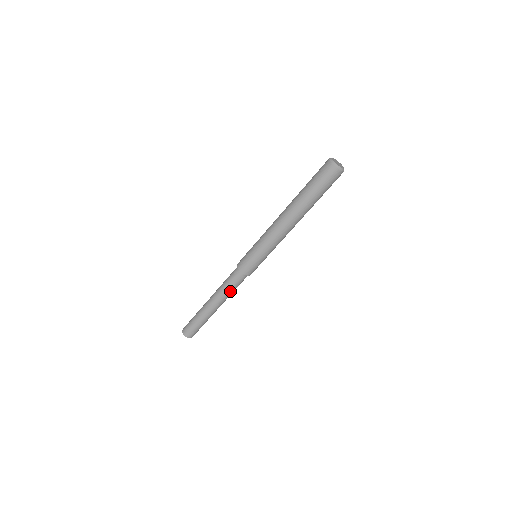
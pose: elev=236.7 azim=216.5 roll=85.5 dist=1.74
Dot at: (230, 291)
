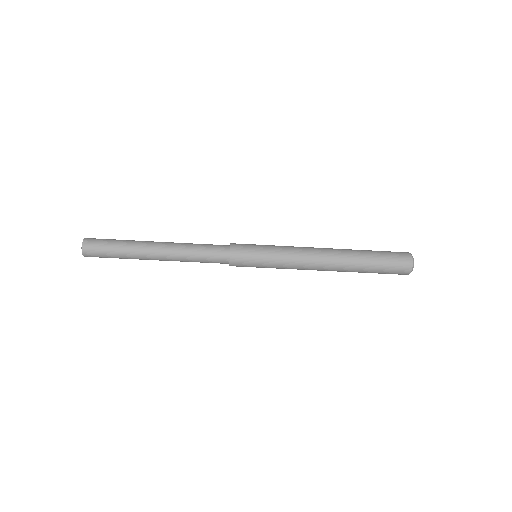
Dot at: (193, 256)
